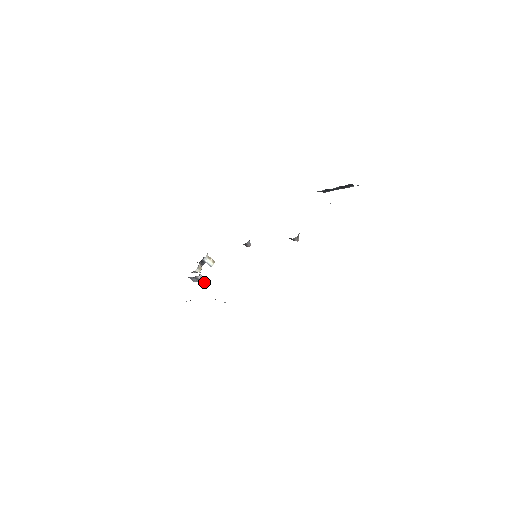
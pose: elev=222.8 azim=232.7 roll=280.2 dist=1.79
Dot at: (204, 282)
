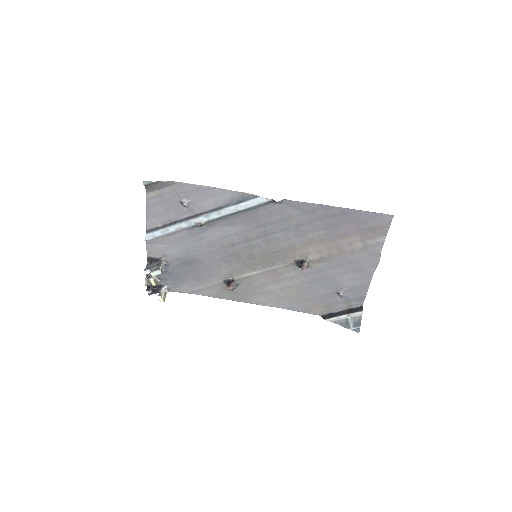
Dot at: (161, 268)
